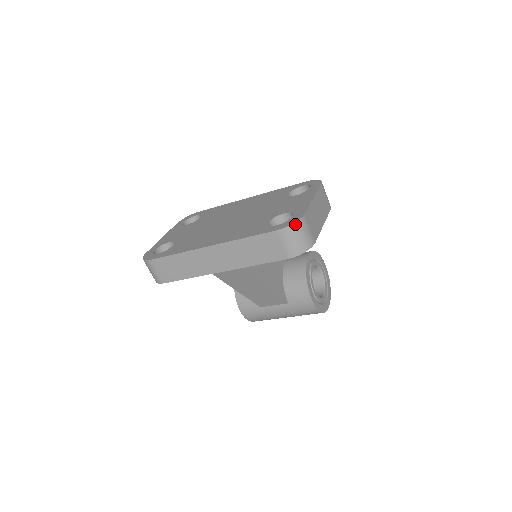
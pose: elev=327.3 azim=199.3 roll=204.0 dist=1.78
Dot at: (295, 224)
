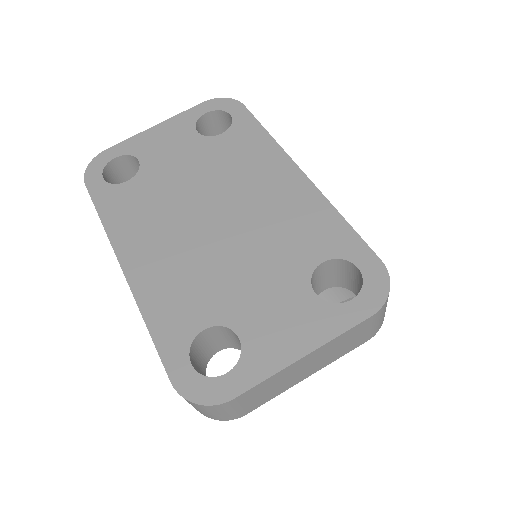
Dot at: (201, 405)
